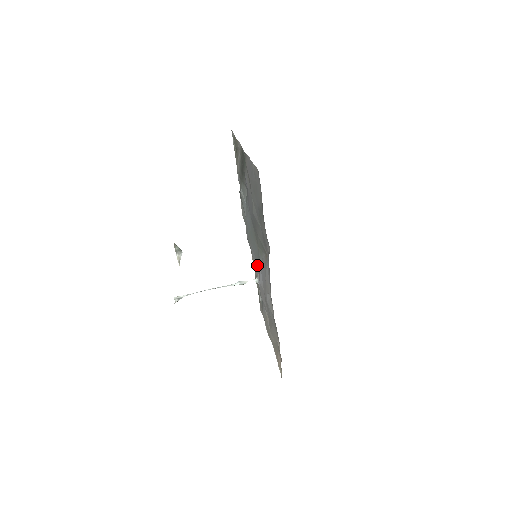
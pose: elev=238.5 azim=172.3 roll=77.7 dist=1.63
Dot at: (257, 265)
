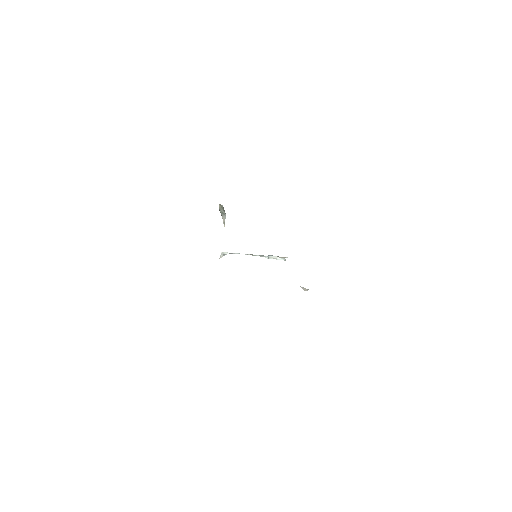
Dot at: occluded
